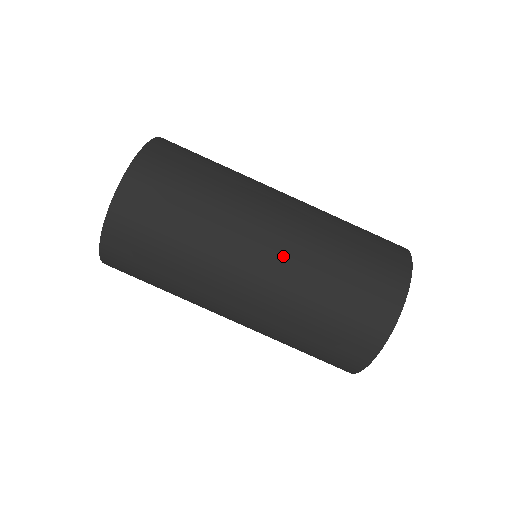
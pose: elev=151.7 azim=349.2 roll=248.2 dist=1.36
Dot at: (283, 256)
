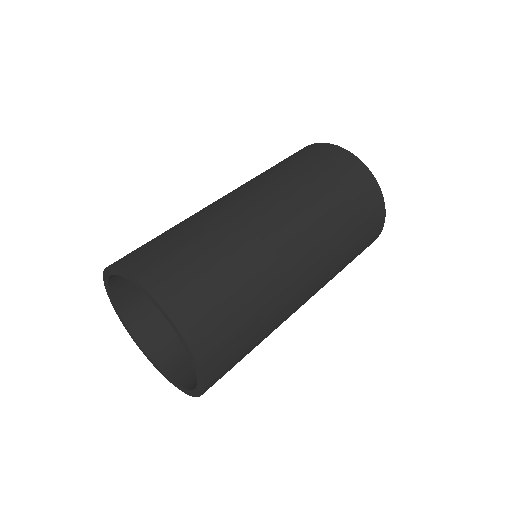
Dot at: (314, 242)
